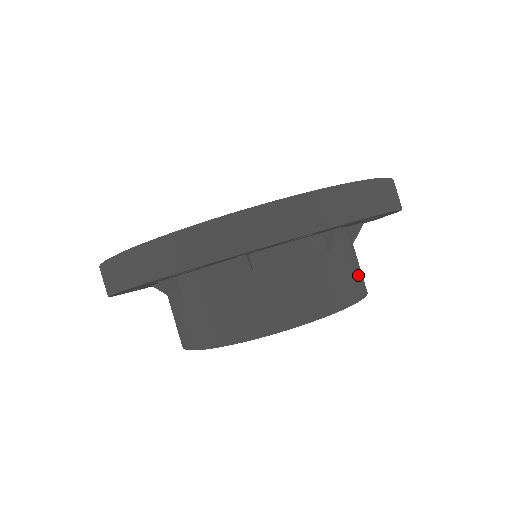
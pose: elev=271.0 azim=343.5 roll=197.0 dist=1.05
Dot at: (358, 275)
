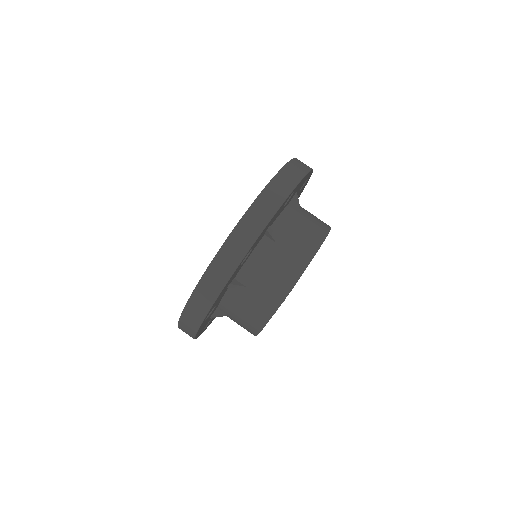
Dot at: occluded
